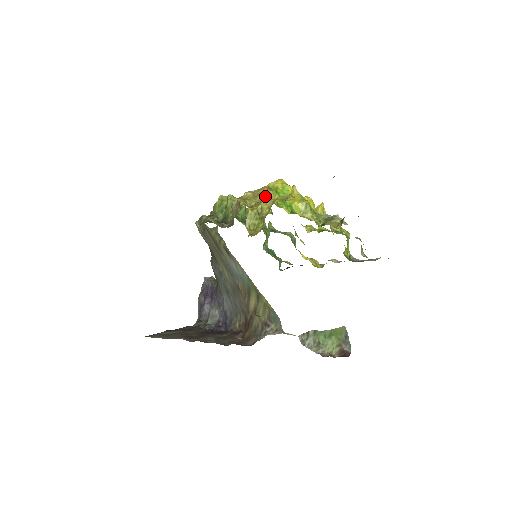
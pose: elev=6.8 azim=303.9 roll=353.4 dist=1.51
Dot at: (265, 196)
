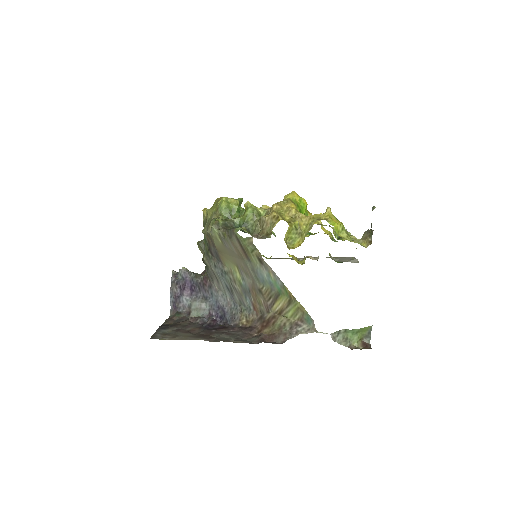
Dot at: (299, 212)
